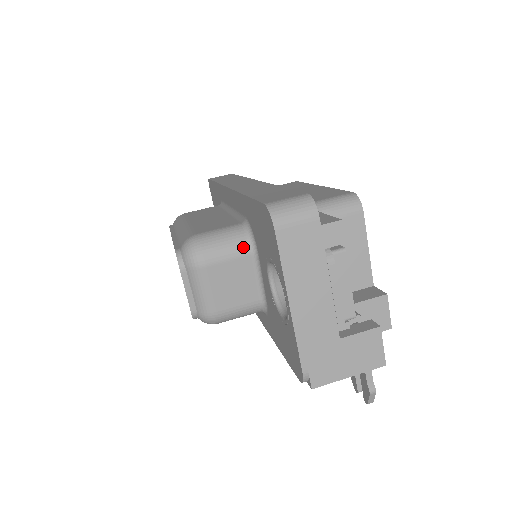
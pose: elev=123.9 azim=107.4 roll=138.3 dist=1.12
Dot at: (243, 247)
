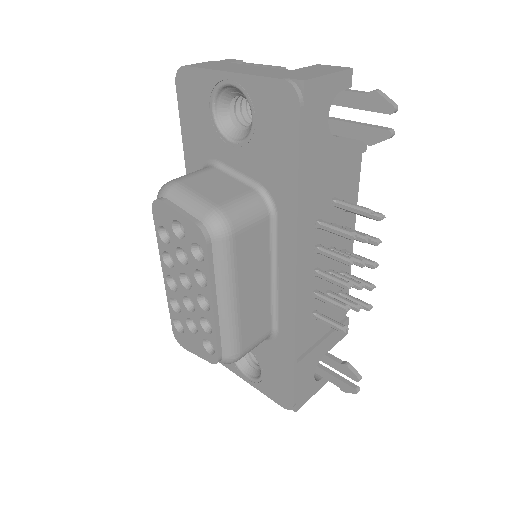
Dot at: (205, 168)
